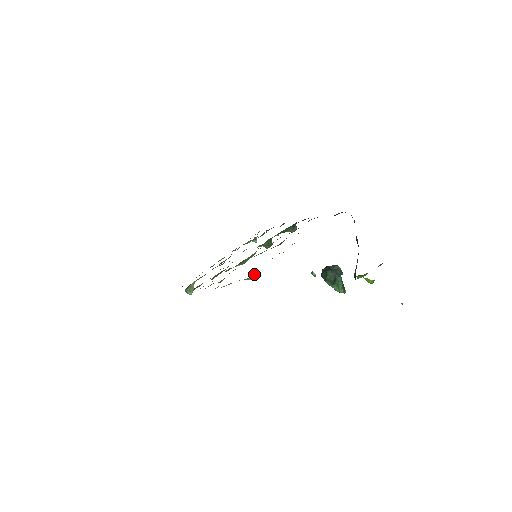
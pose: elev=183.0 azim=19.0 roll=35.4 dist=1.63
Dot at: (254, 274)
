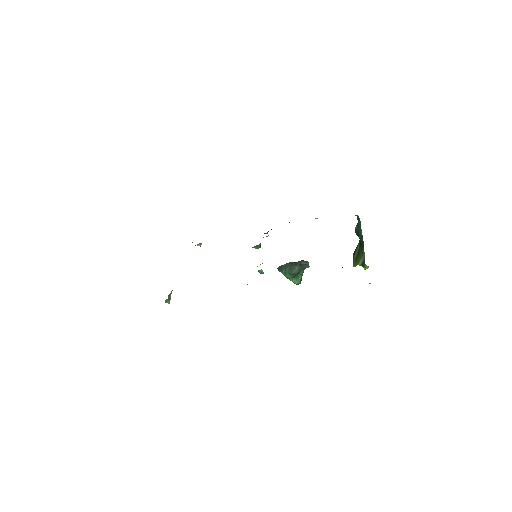
Dot at: occluded
